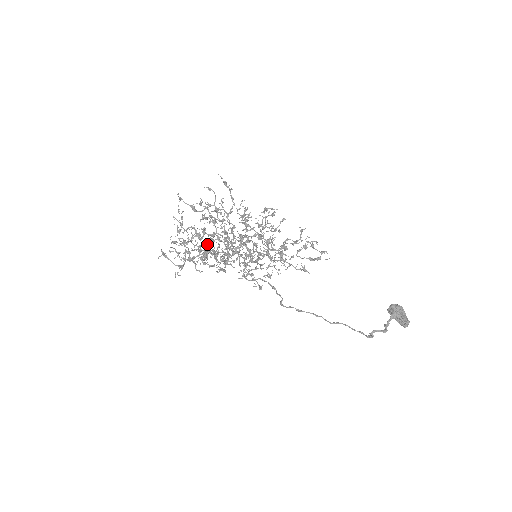
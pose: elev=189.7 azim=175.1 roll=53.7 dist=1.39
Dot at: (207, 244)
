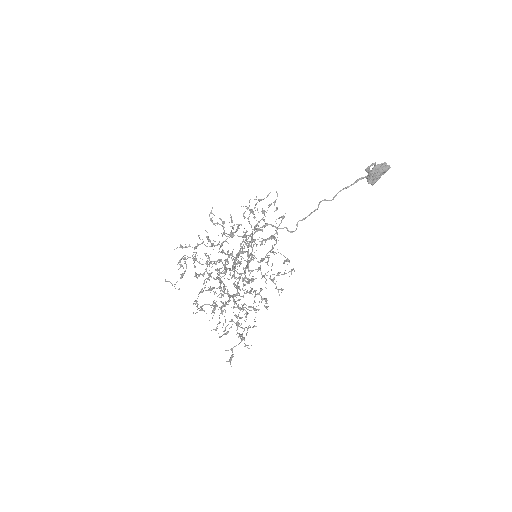
Dot at: (229, 296)
